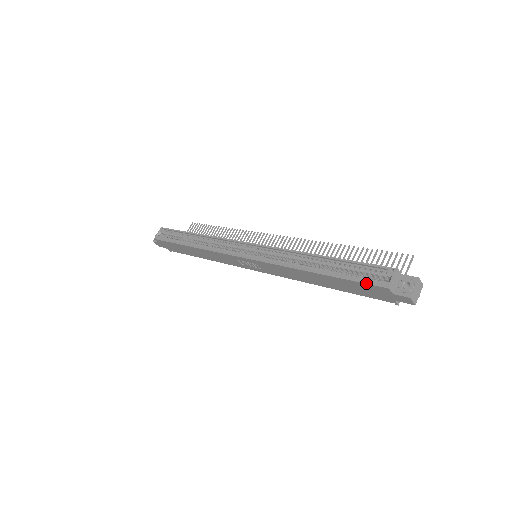
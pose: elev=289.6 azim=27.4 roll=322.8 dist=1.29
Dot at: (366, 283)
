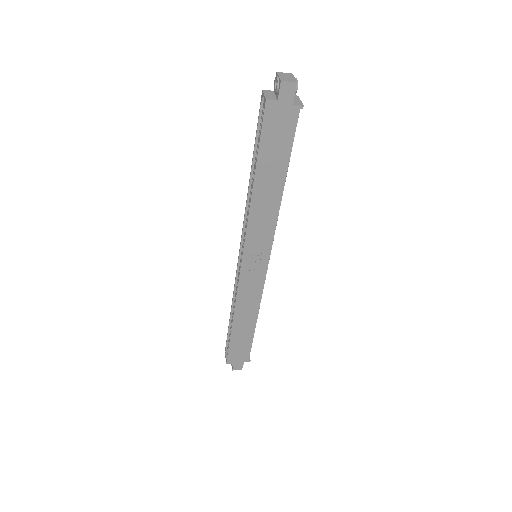
Dot at: (261, 125)
